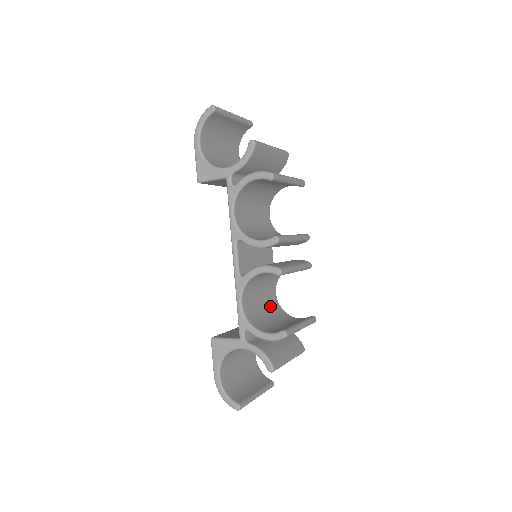
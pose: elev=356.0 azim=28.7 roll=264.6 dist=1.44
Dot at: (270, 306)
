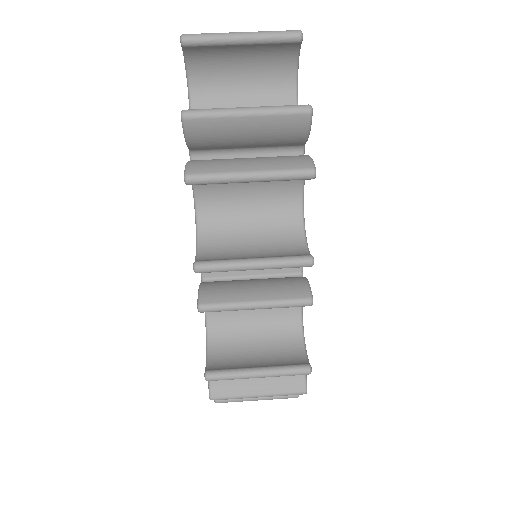
Dot at: (275, 321)
